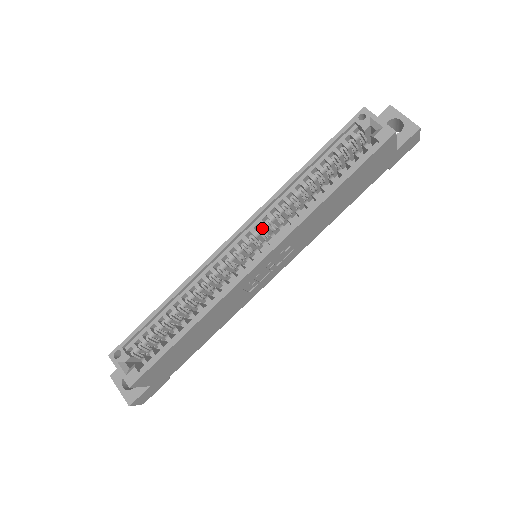
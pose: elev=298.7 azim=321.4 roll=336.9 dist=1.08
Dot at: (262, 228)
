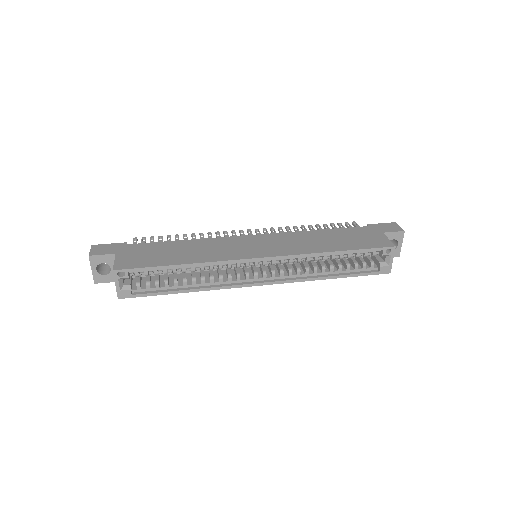
Dot at: occluded
